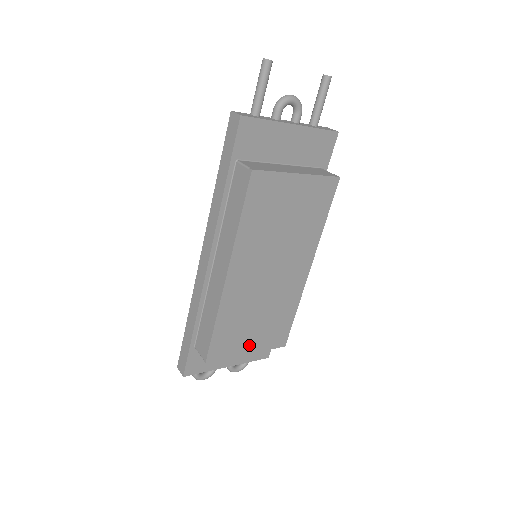
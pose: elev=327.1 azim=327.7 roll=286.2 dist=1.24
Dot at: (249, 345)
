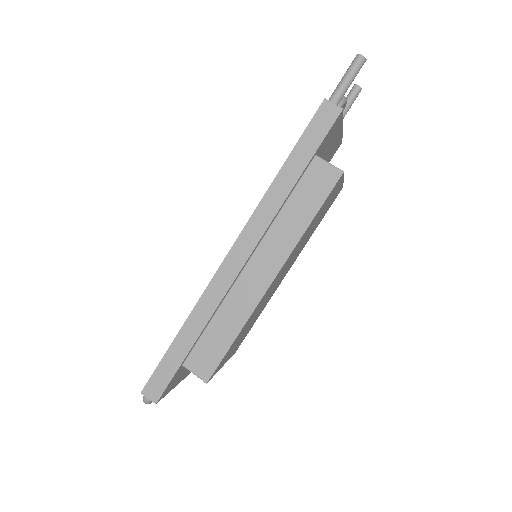
Dot at: (229, 356)
